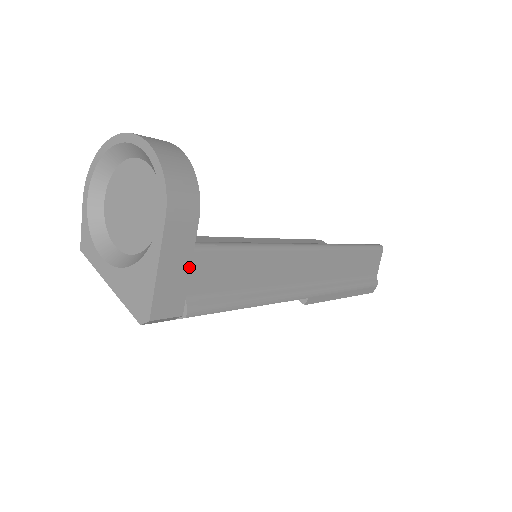
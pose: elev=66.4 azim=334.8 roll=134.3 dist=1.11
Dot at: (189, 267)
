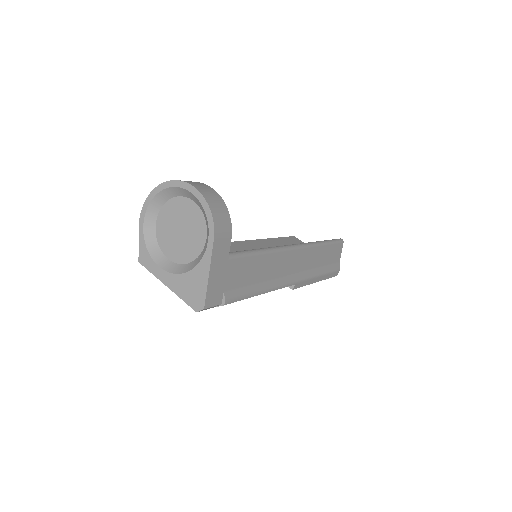
Dot at: (226, 271)
